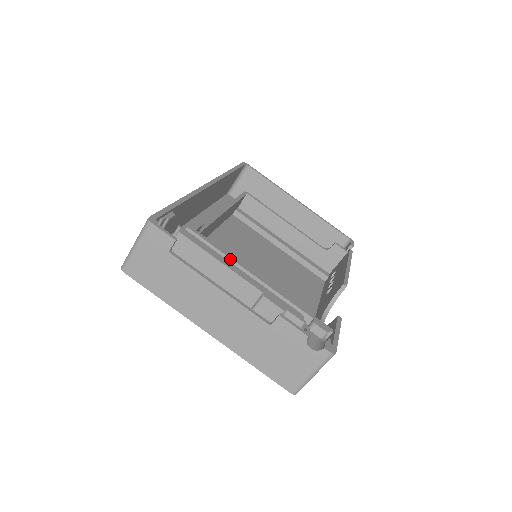
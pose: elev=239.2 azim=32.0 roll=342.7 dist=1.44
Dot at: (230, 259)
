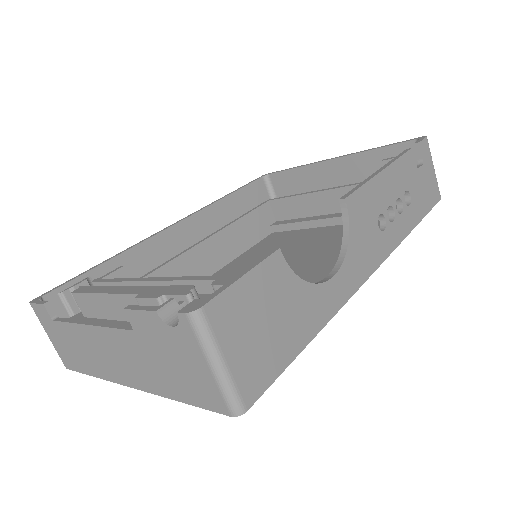
Dot at: (125, 283)
